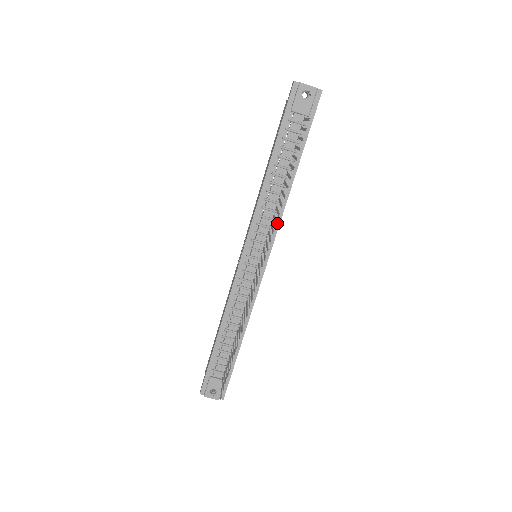
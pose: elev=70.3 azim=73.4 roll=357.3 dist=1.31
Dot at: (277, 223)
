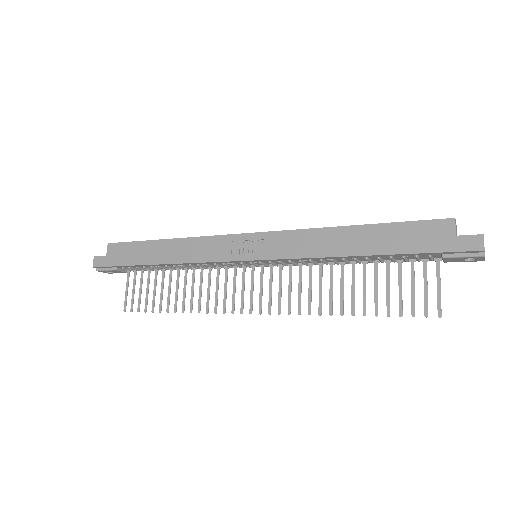
Dot at: occluded
